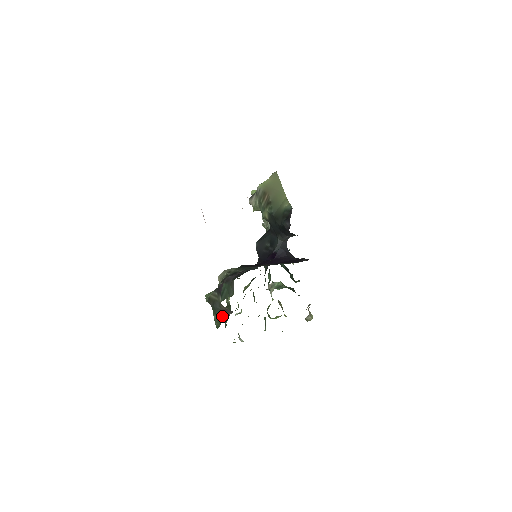
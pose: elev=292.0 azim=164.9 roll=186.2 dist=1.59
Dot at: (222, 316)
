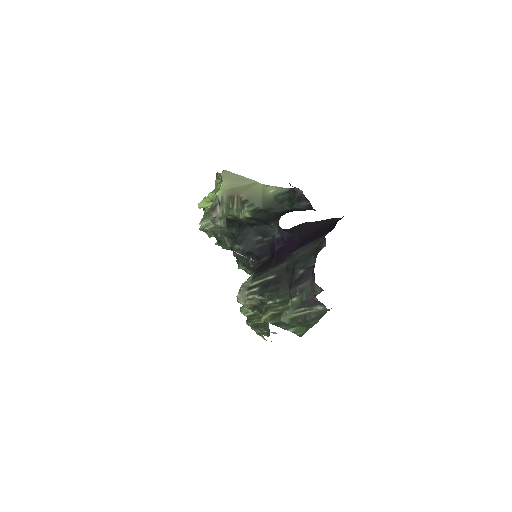
Dot at: (316, 321)
